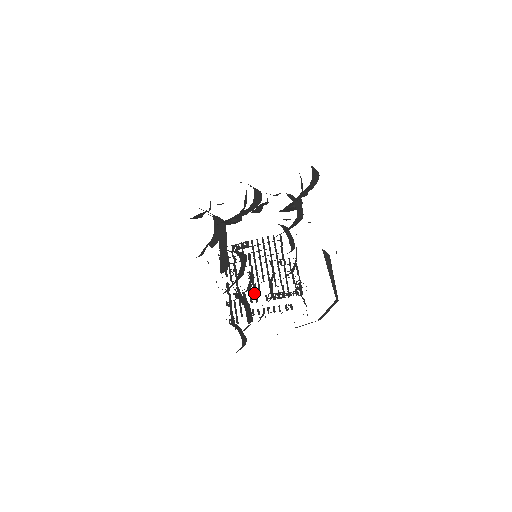
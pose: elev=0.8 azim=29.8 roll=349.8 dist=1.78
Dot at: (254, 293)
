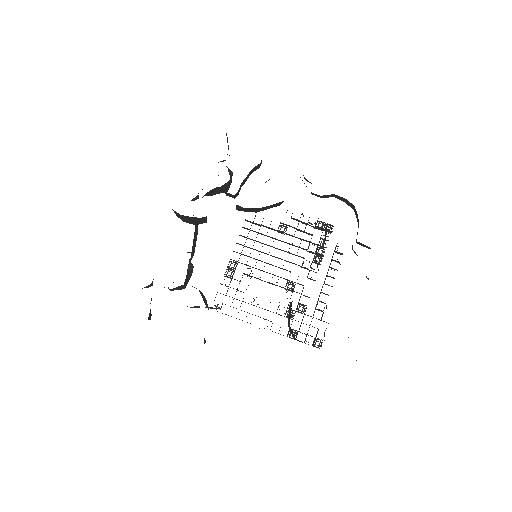
Dot at: occluded
